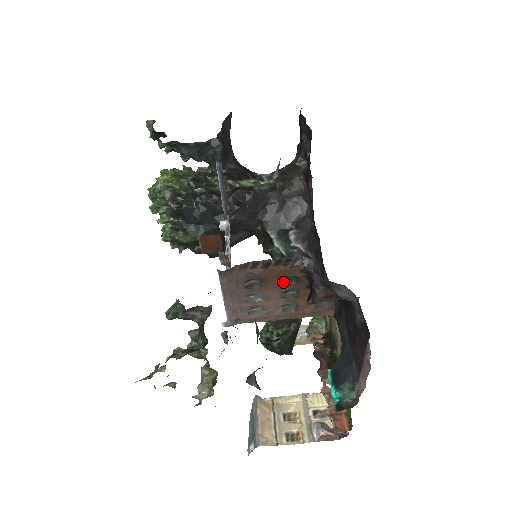
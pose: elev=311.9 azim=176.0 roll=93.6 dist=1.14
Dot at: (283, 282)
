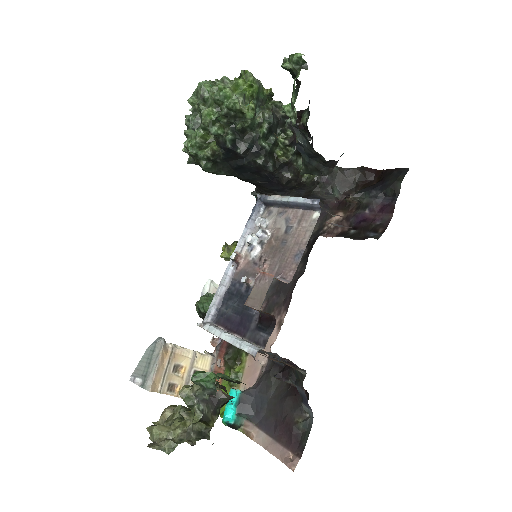
Dot at: occluded
